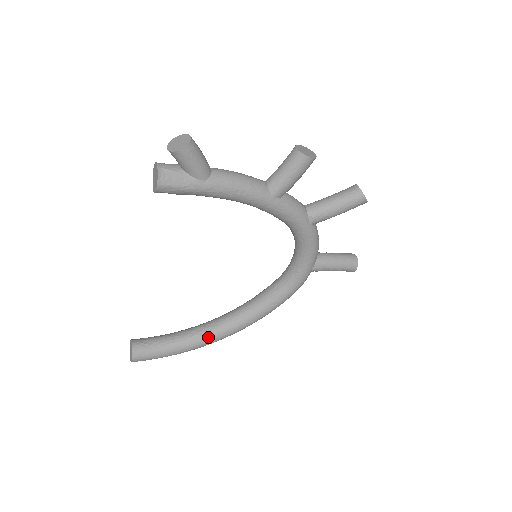
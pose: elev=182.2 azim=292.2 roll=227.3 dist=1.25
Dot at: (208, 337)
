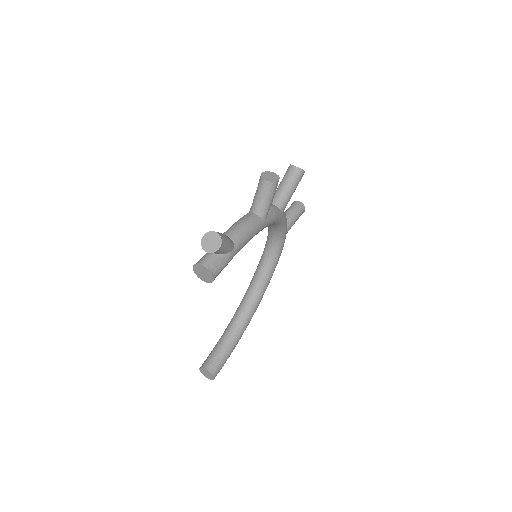
Dot at: (246, 324)
